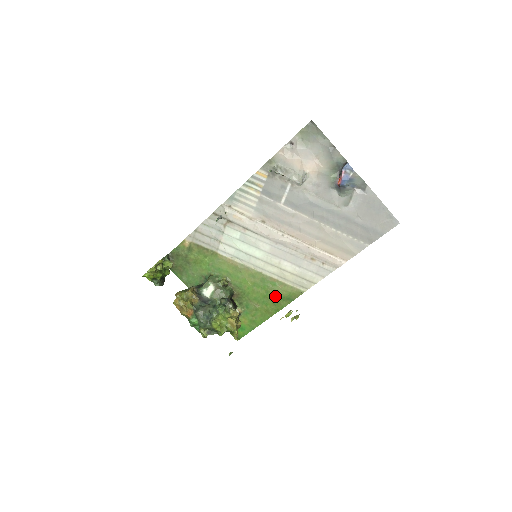
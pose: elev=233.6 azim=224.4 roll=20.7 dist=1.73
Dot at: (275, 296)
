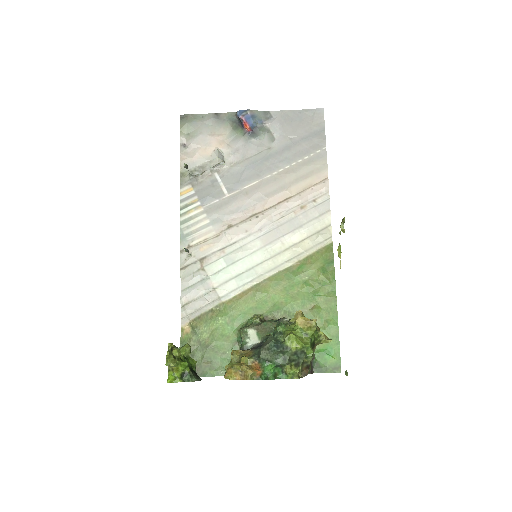
Dot at: (315, 277)
